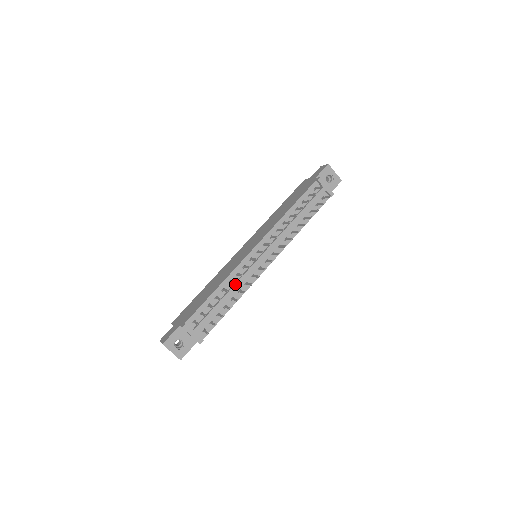
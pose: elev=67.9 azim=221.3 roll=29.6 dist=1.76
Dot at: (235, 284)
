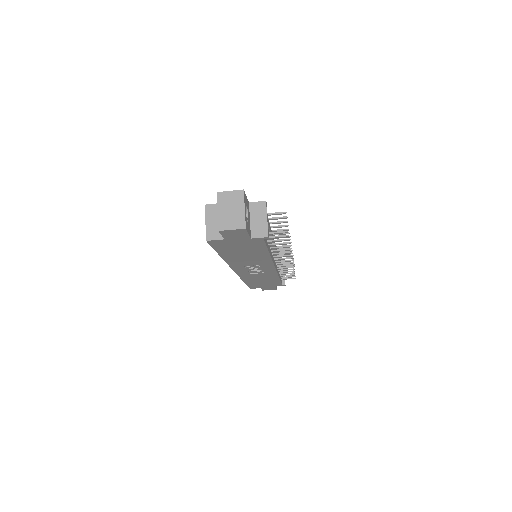
Dot at: occluded
